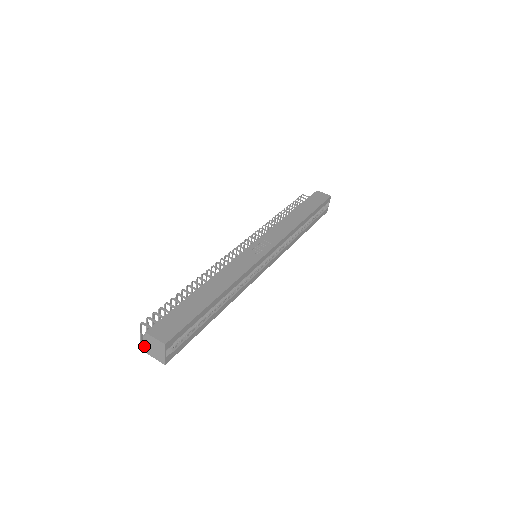
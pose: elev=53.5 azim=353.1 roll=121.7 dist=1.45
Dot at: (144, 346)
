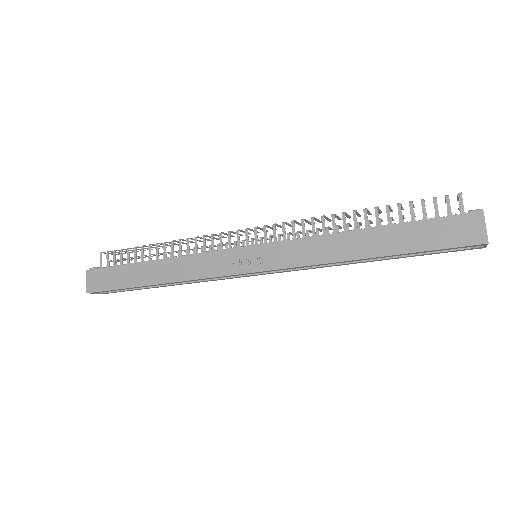
Dot at: occluded
